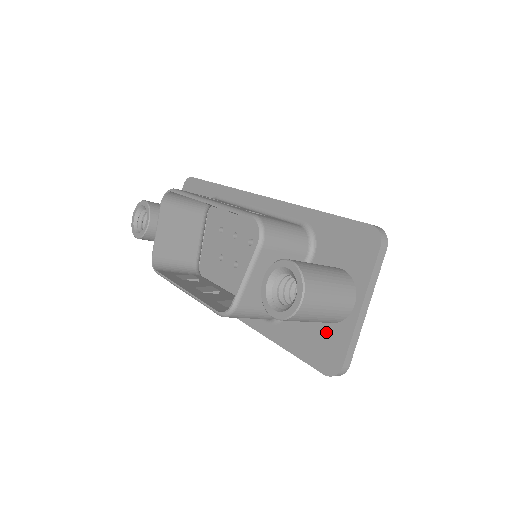
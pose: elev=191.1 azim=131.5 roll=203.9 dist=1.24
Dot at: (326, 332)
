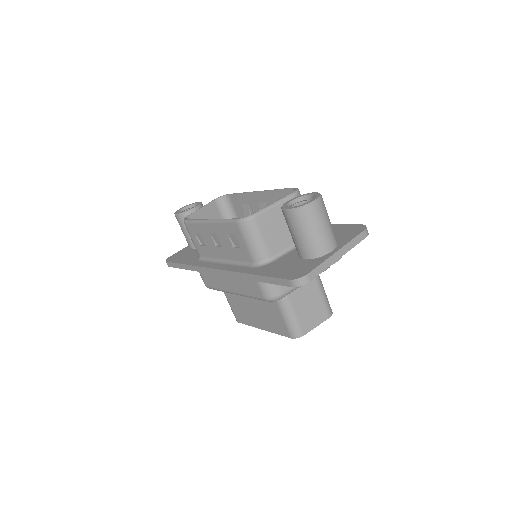
Dot at: (303, 263)
